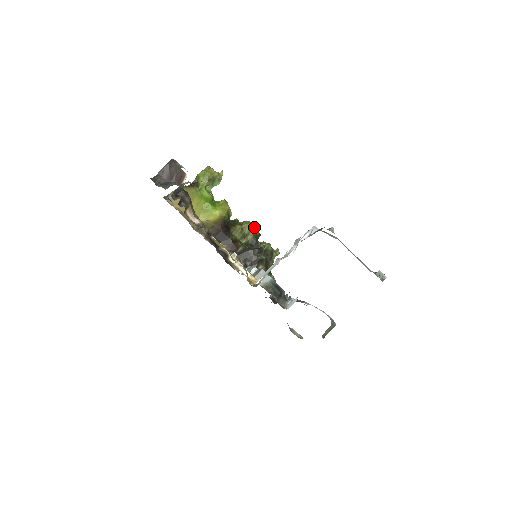
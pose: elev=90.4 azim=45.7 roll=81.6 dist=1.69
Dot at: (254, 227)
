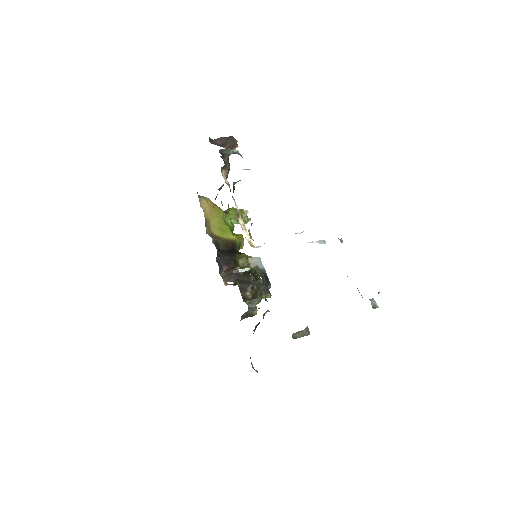
Dot at: occluded
